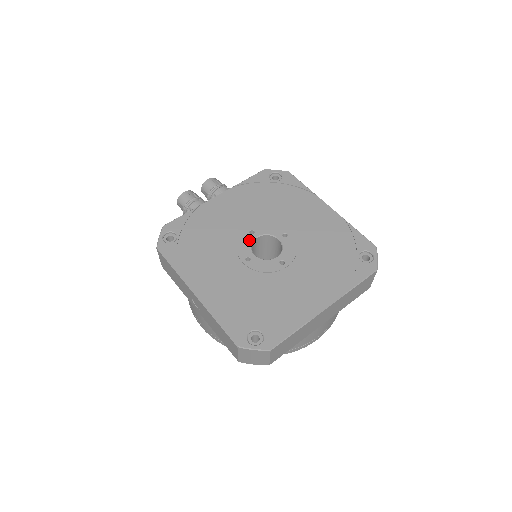
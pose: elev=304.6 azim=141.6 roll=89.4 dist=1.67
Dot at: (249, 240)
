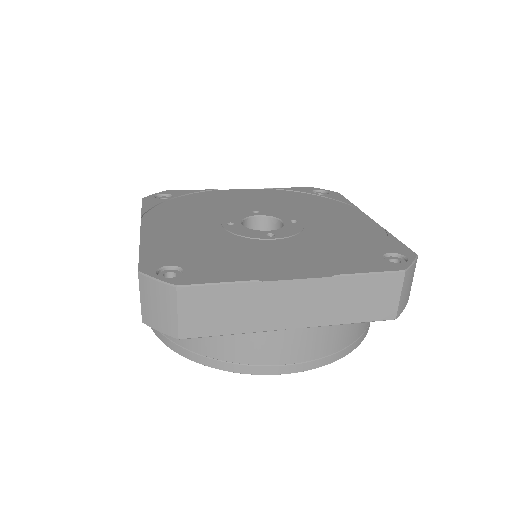
Dot at: (246, 215)
